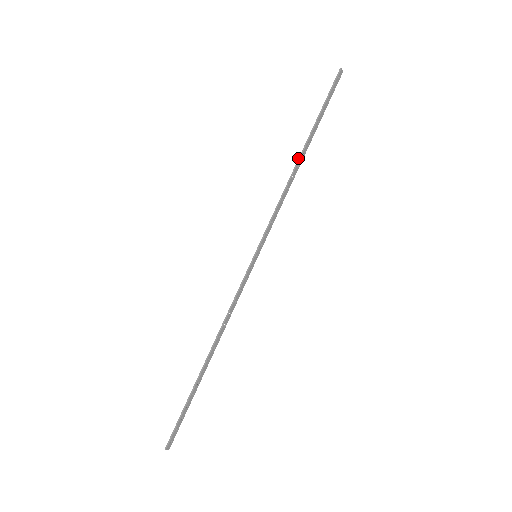
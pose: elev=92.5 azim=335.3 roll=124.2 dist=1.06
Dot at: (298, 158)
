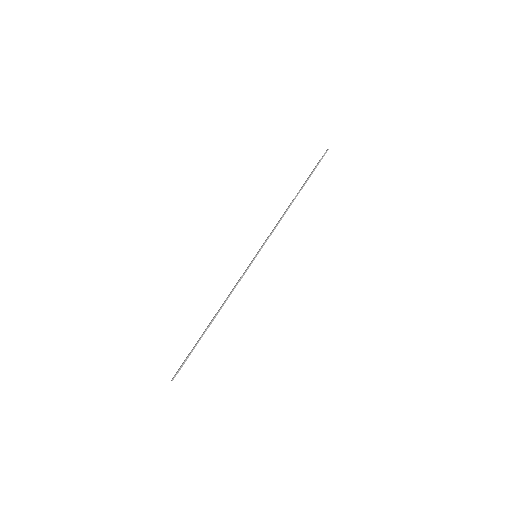
Dot at: (294, 198)
